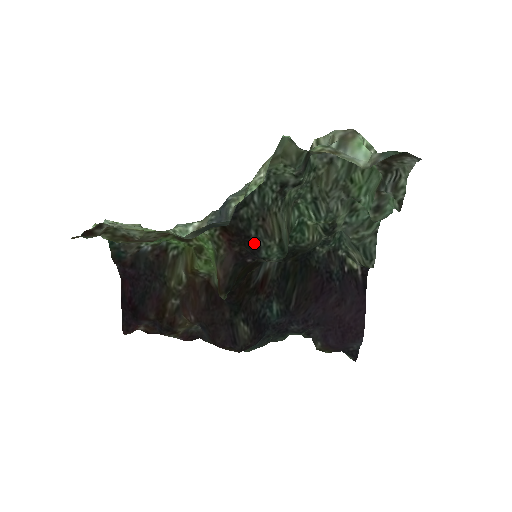
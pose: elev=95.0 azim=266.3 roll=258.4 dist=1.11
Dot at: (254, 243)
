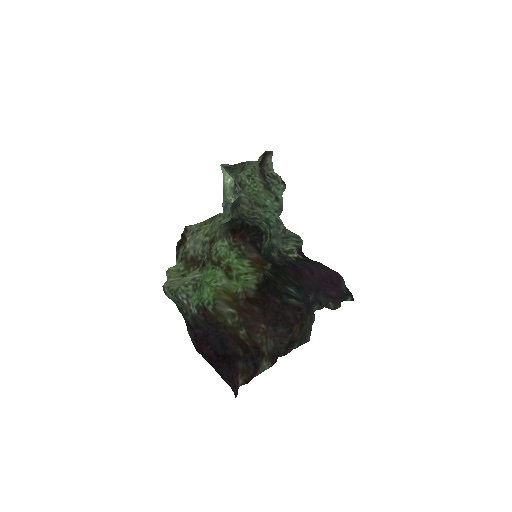
Dot at: (253, 226)
